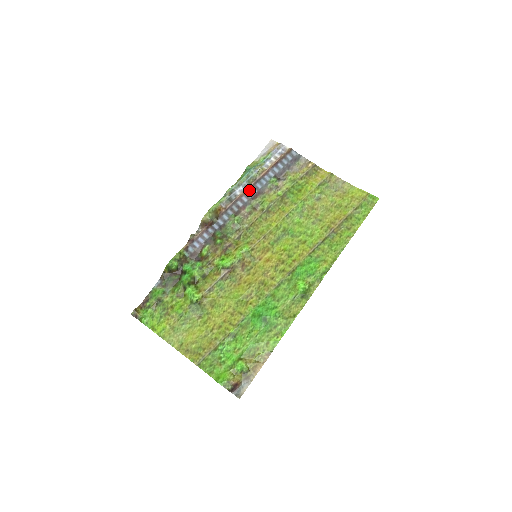
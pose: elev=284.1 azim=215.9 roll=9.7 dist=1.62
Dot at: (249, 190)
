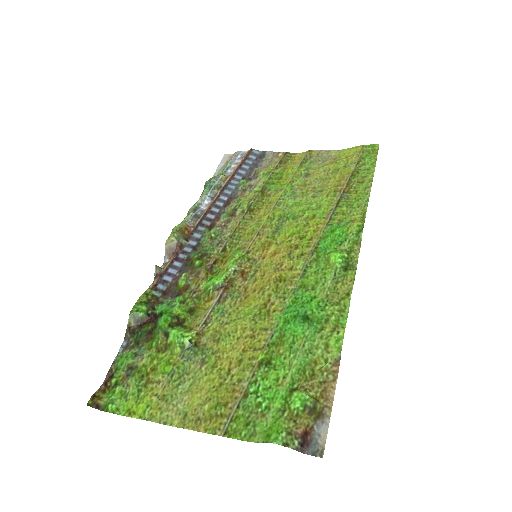
Dot at: (217, 199)
